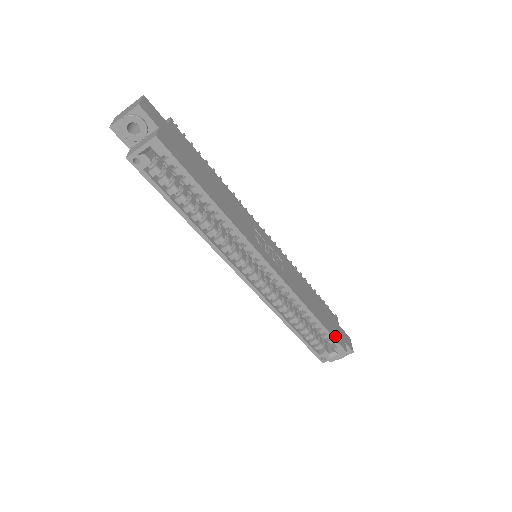
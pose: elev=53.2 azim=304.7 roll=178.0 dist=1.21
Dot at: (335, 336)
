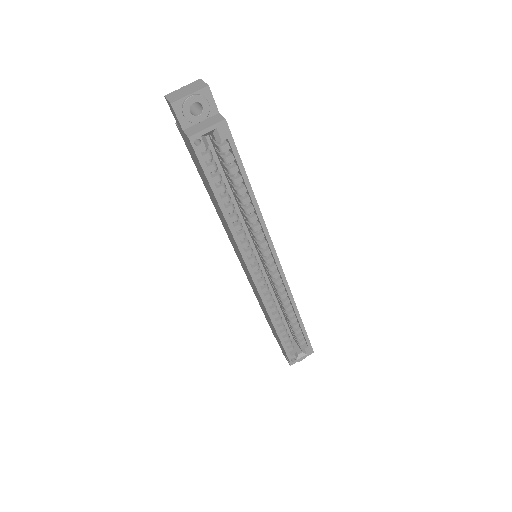
Dot at: occluded
